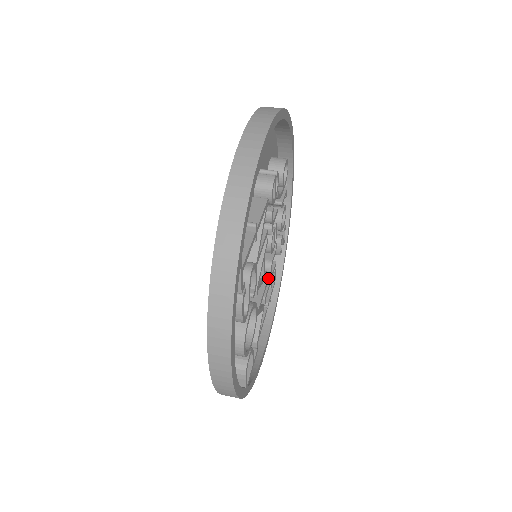
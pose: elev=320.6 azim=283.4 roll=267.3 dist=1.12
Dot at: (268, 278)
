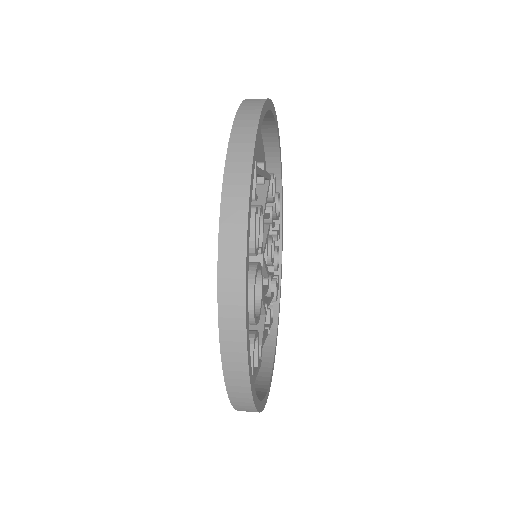
Dot at: (267, 297)
